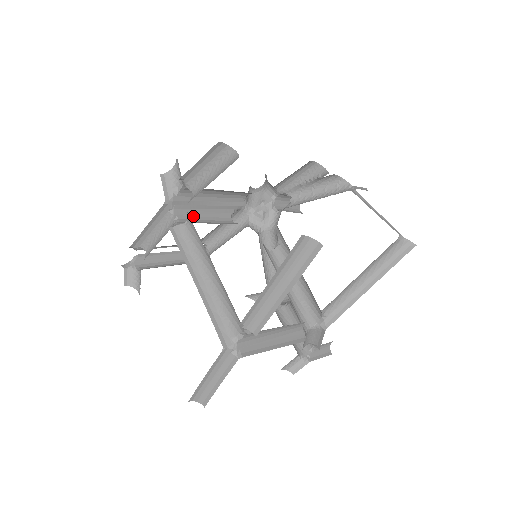
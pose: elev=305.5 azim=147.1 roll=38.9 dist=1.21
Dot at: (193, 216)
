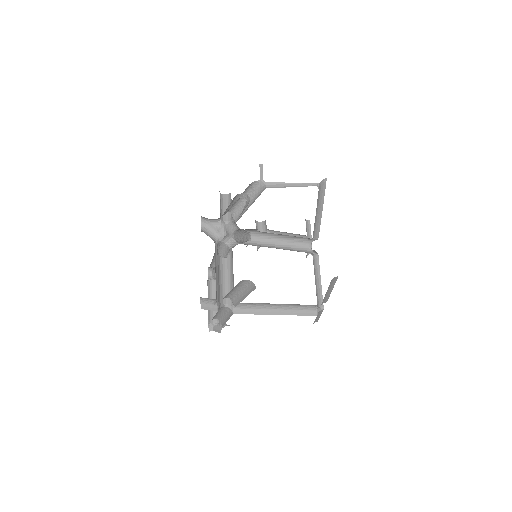
Dot at: (223, 291)
